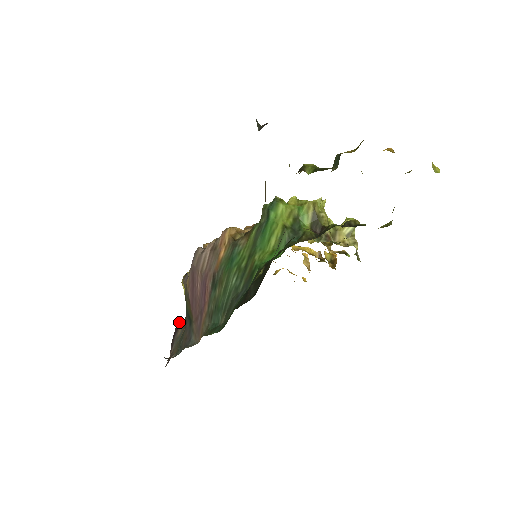
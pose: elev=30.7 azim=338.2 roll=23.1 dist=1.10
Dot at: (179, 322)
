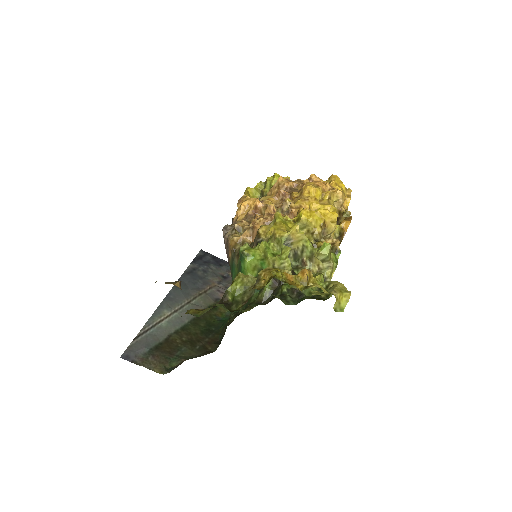
Dot at: occluded
